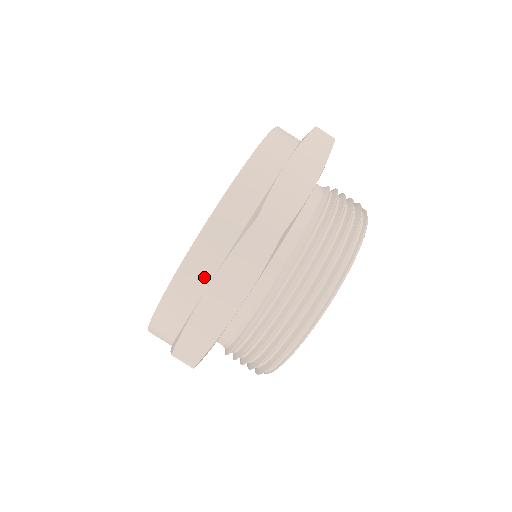
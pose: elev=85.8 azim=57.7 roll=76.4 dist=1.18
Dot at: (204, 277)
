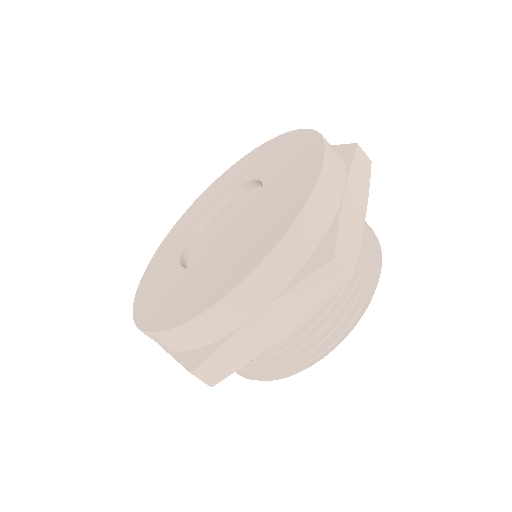
Dot at: (158, 343)
